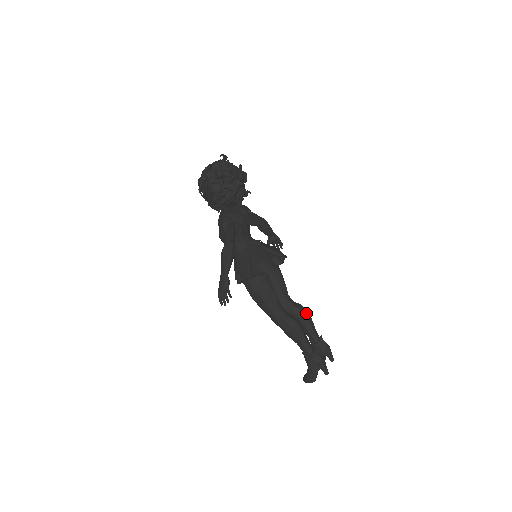
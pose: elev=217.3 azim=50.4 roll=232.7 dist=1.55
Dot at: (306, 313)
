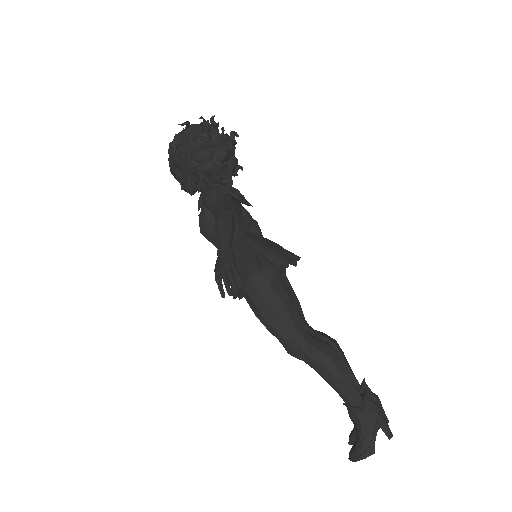
Dot at: (336, 344)
